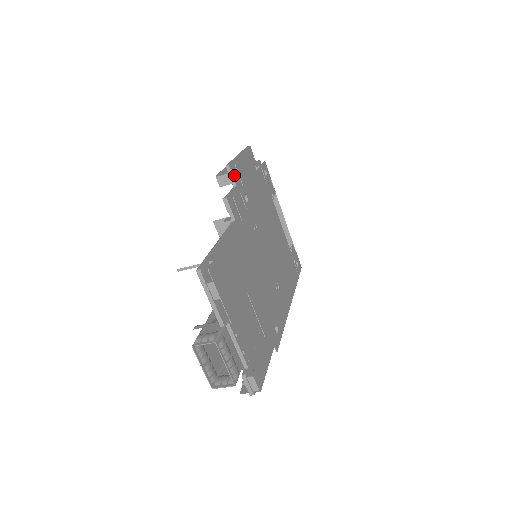
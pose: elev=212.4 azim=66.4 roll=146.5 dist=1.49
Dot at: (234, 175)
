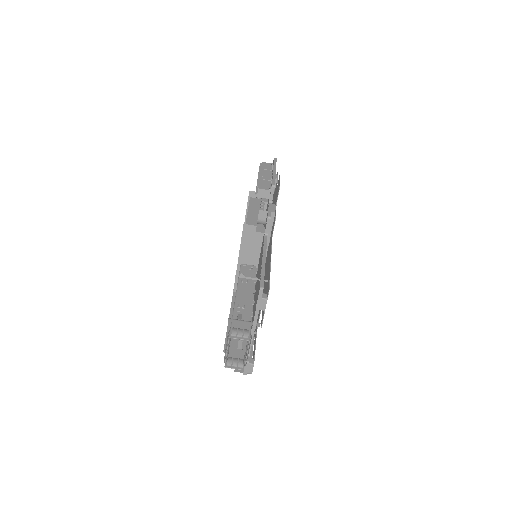
Dot at: (273, 193)
